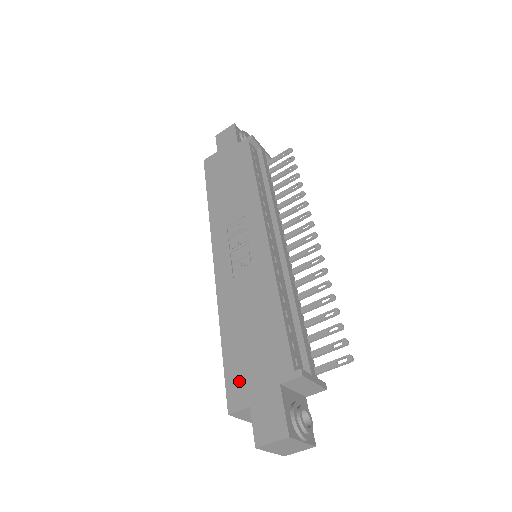
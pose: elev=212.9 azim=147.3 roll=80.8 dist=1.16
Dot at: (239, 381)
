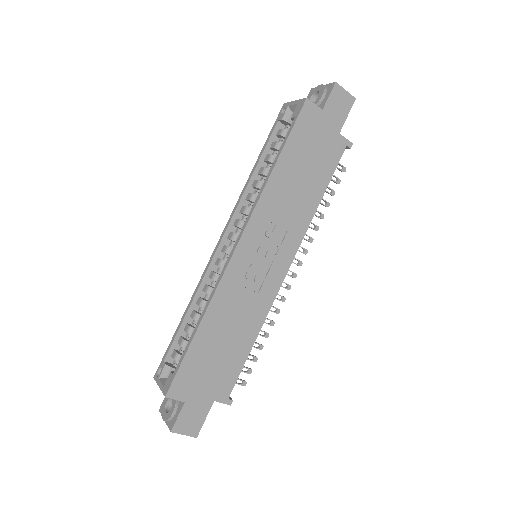
Dot at: (189, 378)
